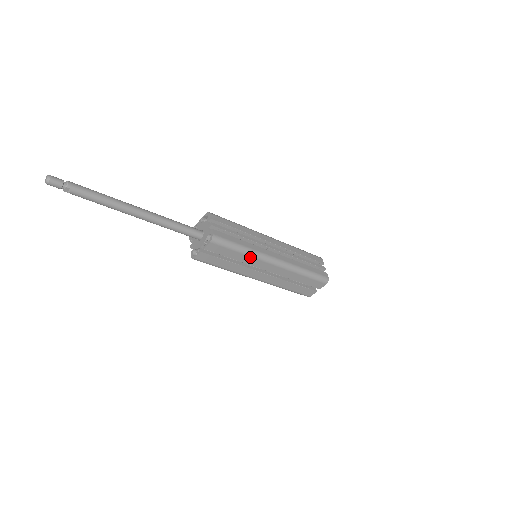
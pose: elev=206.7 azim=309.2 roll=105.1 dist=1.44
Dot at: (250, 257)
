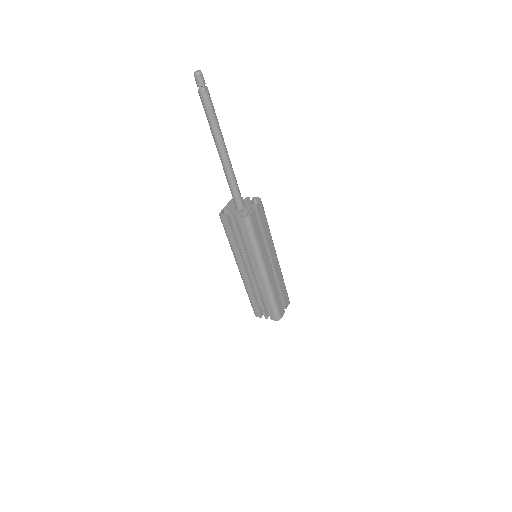
Dot at: (270, 236)
